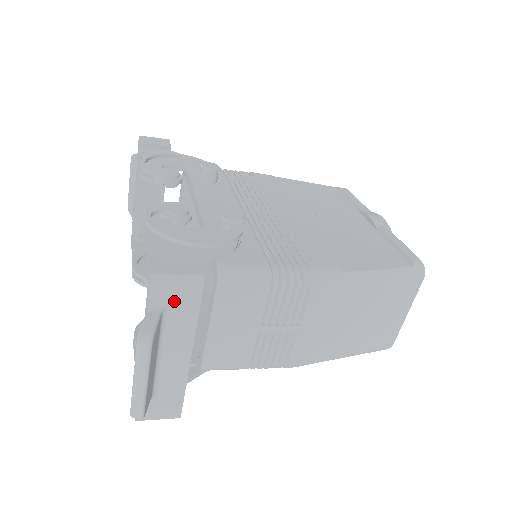
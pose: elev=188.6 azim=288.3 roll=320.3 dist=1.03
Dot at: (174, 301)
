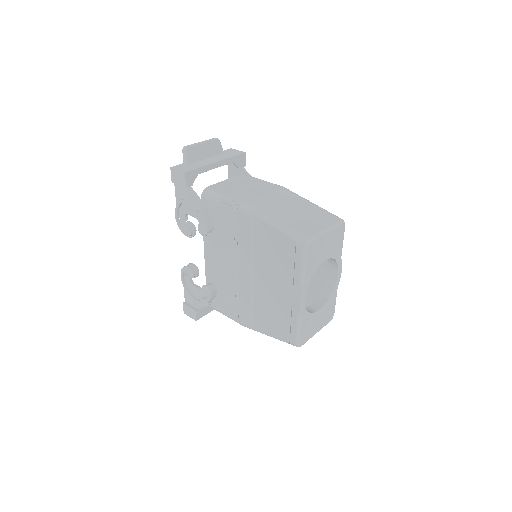
Dot at: occluded
